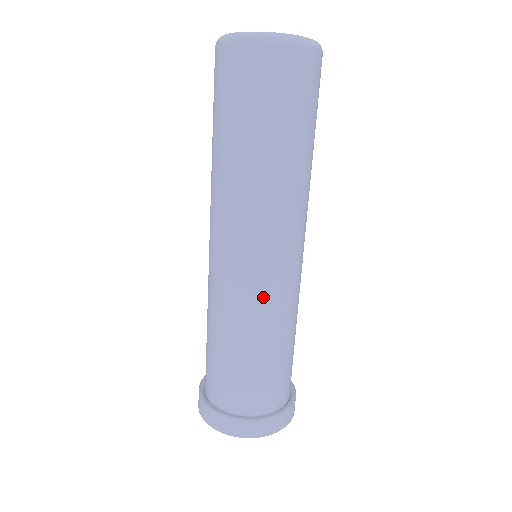
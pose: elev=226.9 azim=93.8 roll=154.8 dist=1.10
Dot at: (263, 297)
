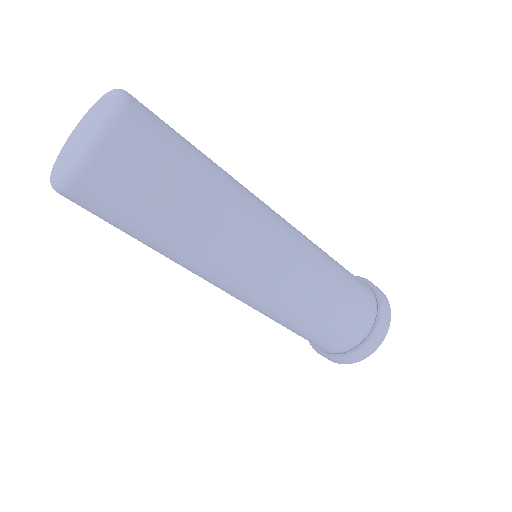
Dot at: (280, 301)
